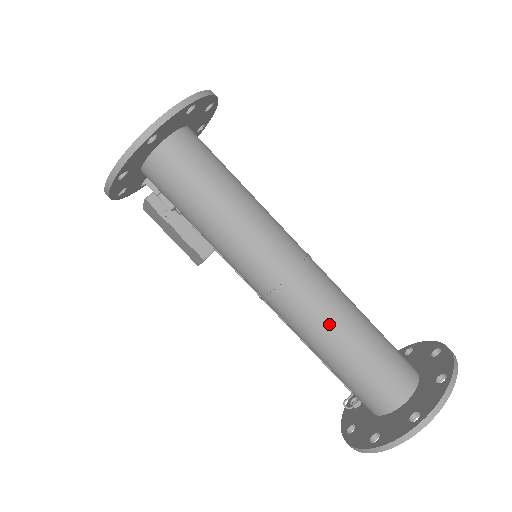
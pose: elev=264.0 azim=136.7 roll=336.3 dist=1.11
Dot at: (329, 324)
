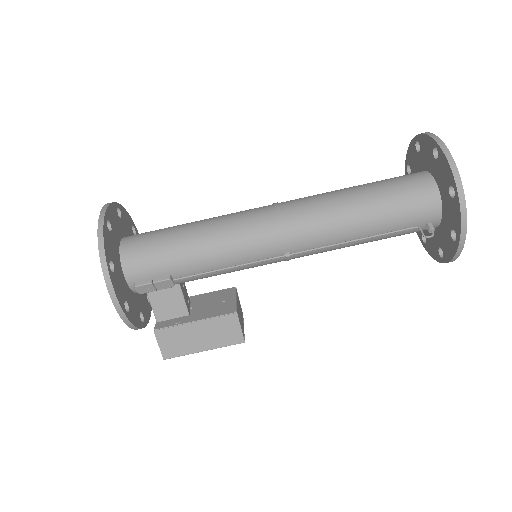
Dot at: (331, 198)
